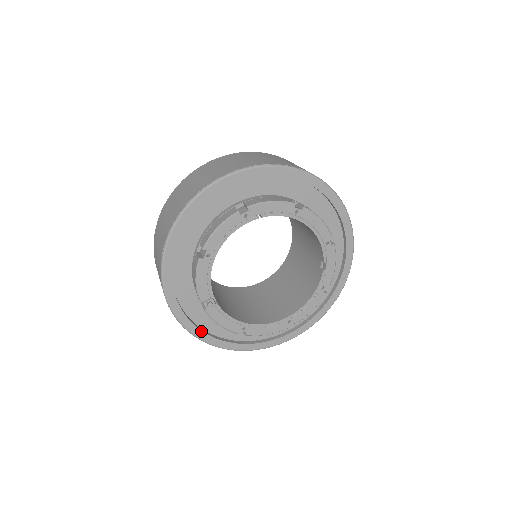
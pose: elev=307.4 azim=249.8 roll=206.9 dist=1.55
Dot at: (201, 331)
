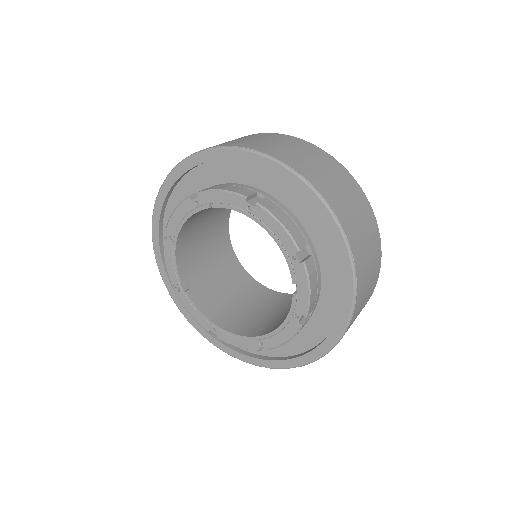
Dot at: (191, 317)
